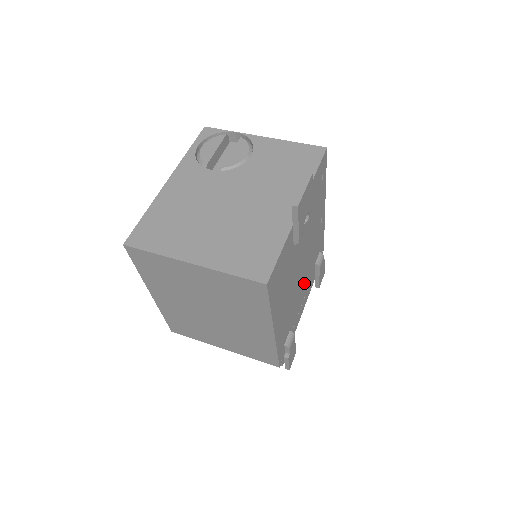
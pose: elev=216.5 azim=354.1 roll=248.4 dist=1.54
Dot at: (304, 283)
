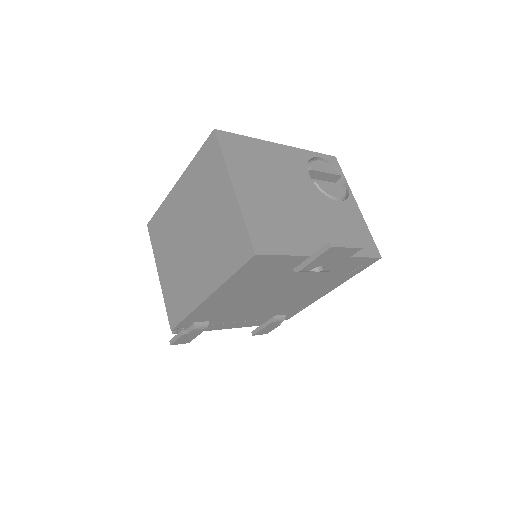
Dot at: (255, 312)
